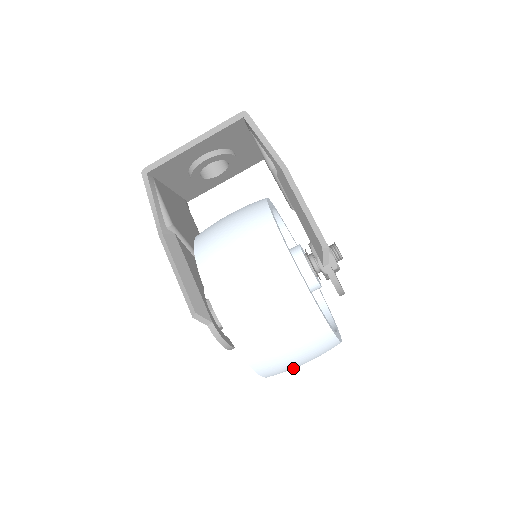
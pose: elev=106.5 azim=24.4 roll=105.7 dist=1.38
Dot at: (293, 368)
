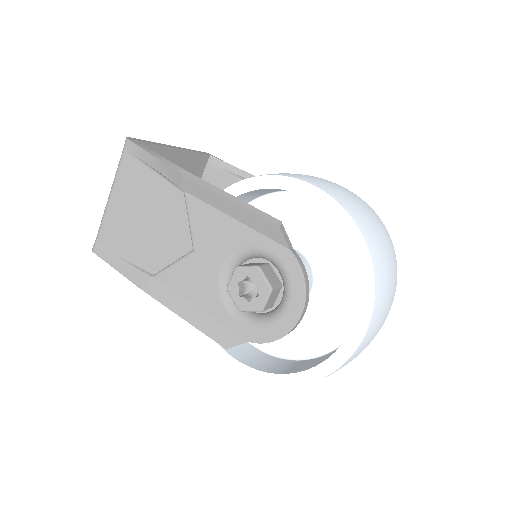
Dot at: (376, 330)
